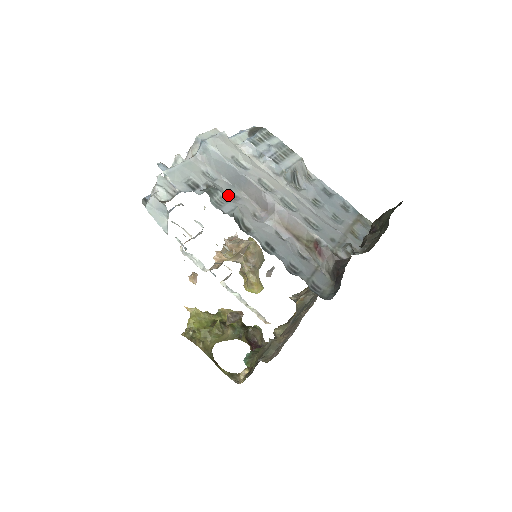
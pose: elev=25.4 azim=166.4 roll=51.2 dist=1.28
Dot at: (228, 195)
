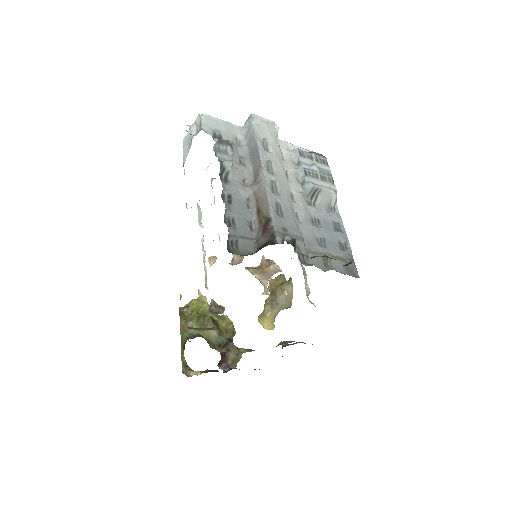
Dot at: (238, 158)
